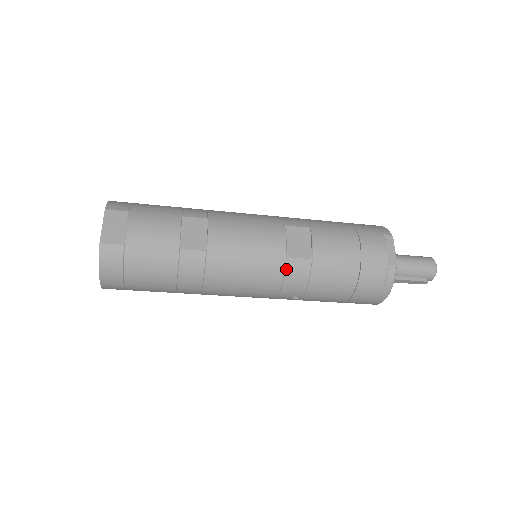
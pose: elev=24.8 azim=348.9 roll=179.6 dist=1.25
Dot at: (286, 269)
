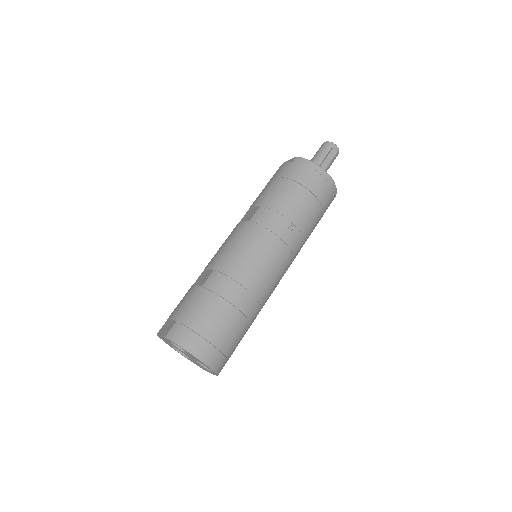
Dot at: (257, 223)
